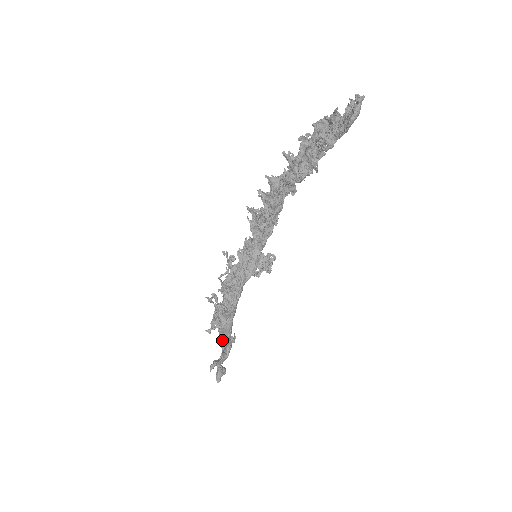
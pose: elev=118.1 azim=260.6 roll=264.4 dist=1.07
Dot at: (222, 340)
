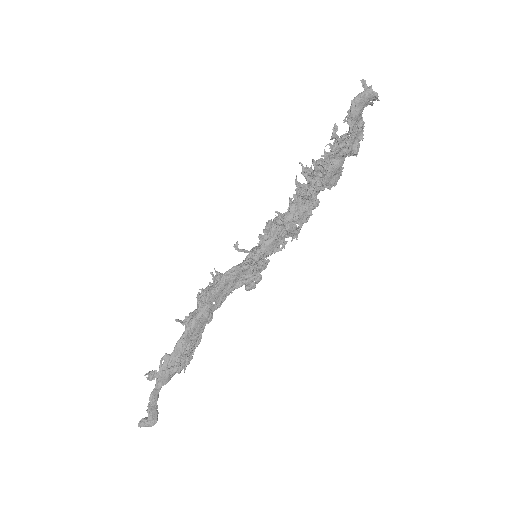
Dot at: occluded
